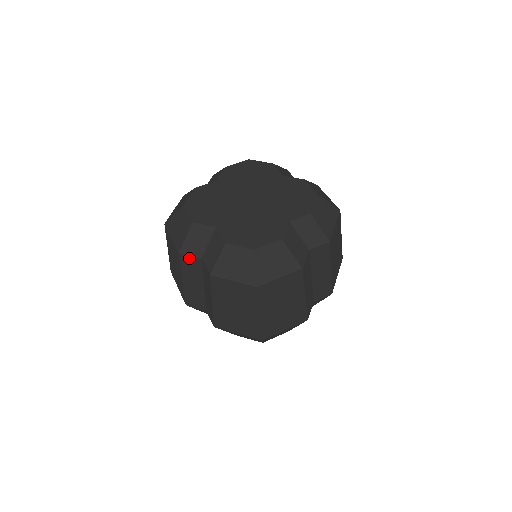
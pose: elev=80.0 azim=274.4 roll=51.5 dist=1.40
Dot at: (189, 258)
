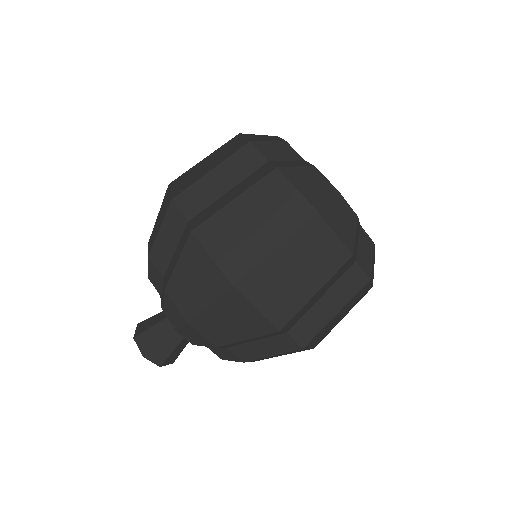
Dot at: (255, 153)
